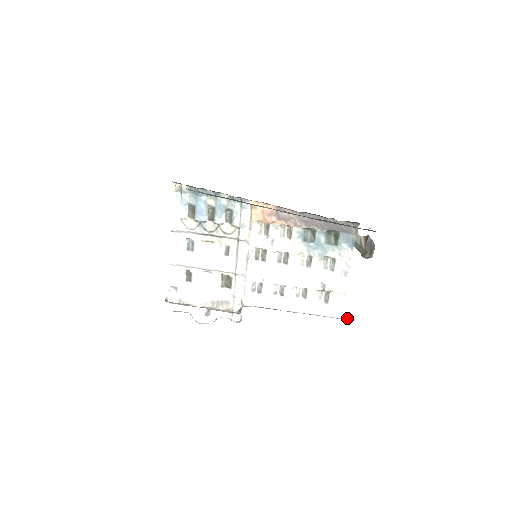
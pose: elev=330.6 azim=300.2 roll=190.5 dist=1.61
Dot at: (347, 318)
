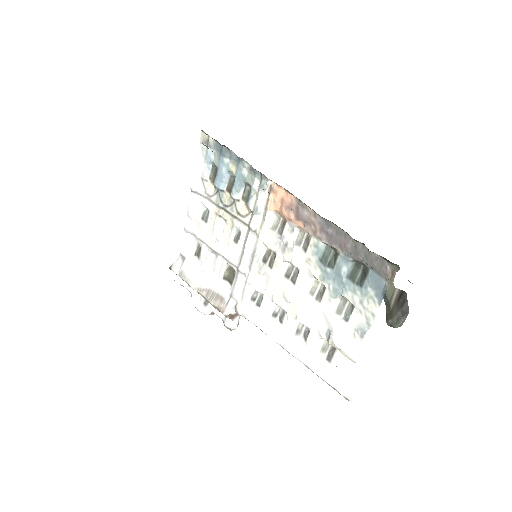
Dot at: (346, 396)
